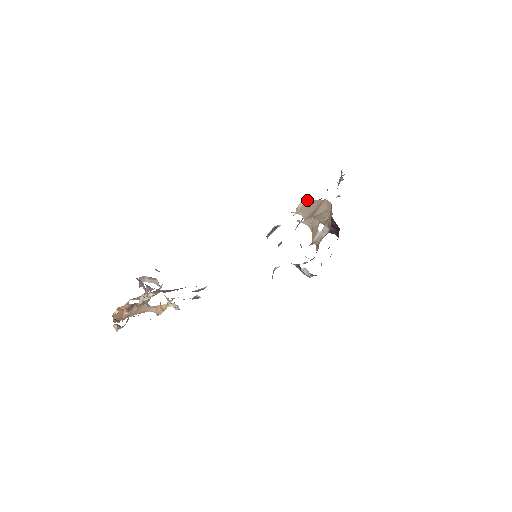
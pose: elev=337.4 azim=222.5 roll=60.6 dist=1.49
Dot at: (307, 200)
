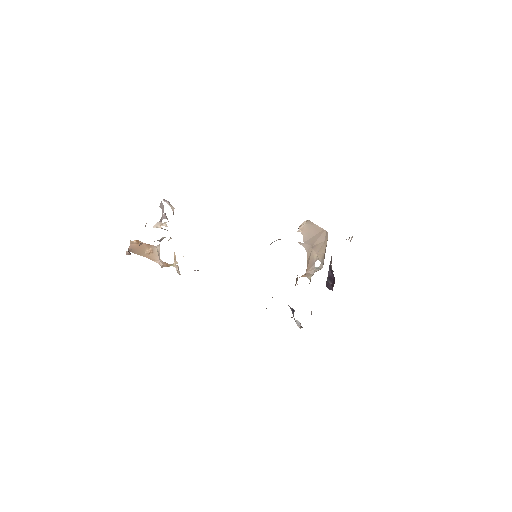
Dot at: (310, 221)
